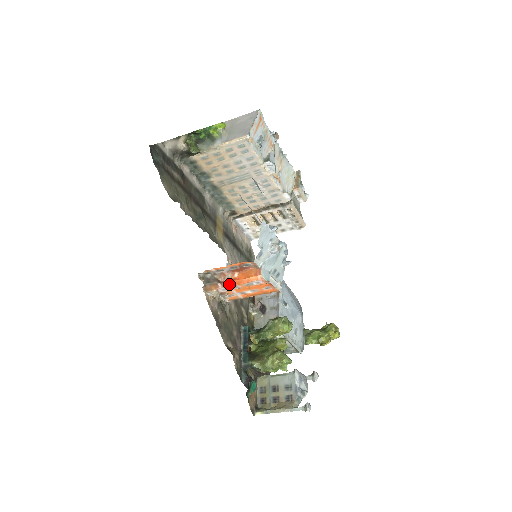
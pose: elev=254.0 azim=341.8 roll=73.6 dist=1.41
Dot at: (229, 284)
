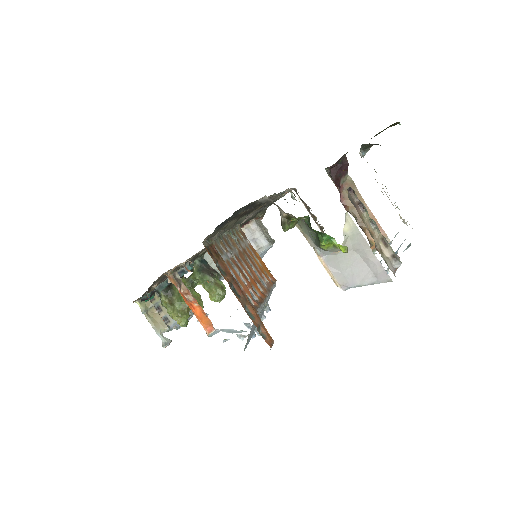
Dot at: (185, 299)
